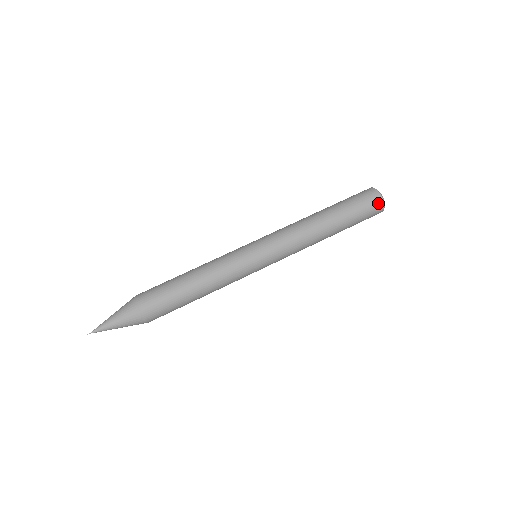
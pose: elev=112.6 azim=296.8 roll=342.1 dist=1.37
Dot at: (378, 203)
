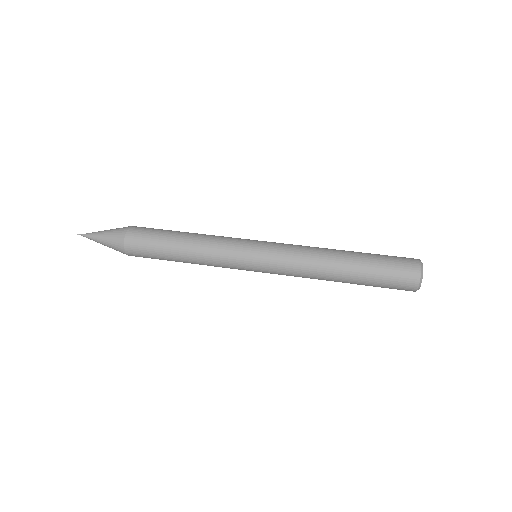
Dot at: (413, 268)
